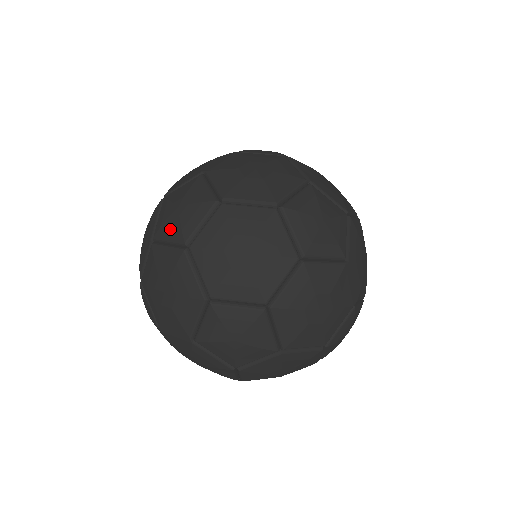
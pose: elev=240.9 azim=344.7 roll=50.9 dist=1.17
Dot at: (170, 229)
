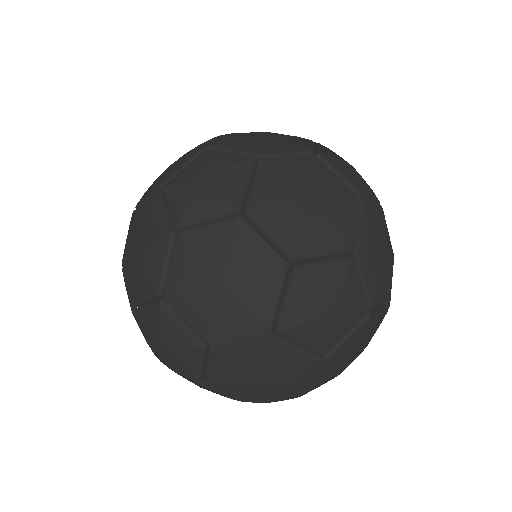
Dot at: (204, 203)
